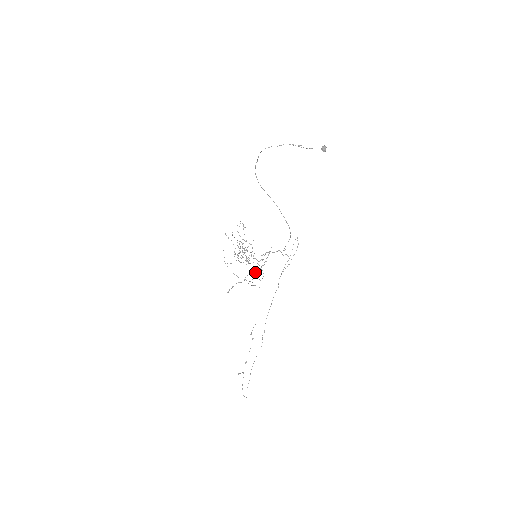
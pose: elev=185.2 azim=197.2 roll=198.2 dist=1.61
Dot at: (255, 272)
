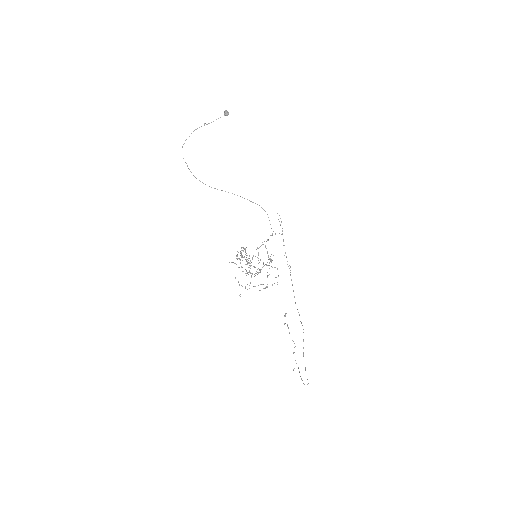
Dot at: (267, 272)
